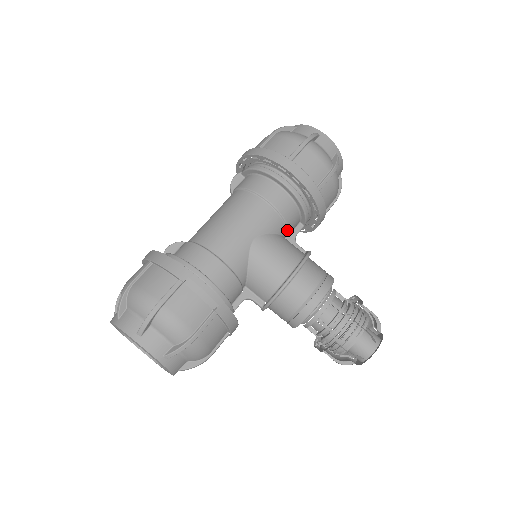
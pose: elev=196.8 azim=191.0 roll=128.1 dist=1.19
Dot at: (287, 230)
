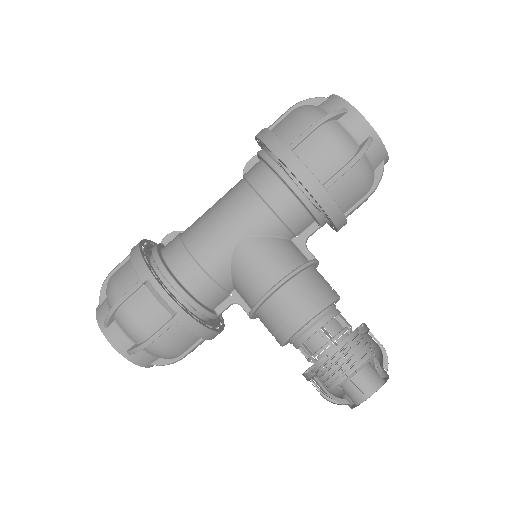
Dot at: (291, 231)
